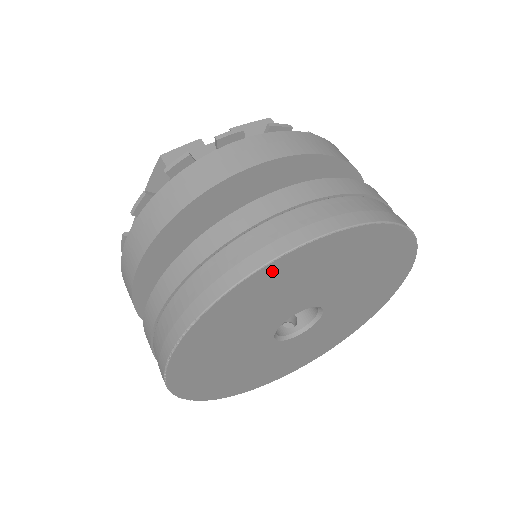
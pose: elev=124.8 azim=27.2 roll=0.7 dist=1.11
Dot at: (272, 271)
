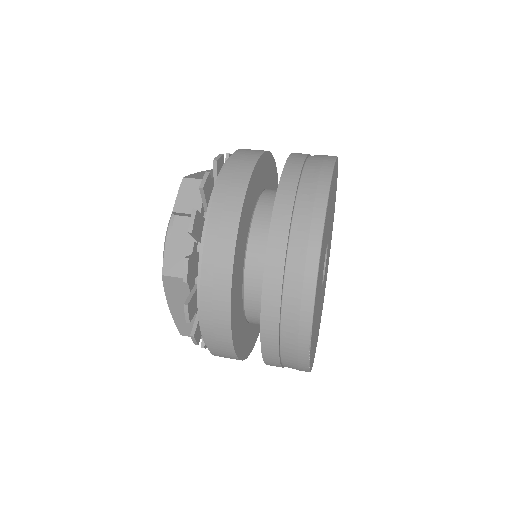
Dot at: (319, 268)
